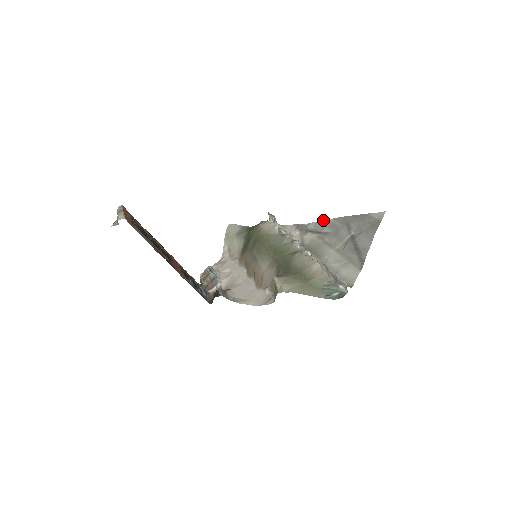
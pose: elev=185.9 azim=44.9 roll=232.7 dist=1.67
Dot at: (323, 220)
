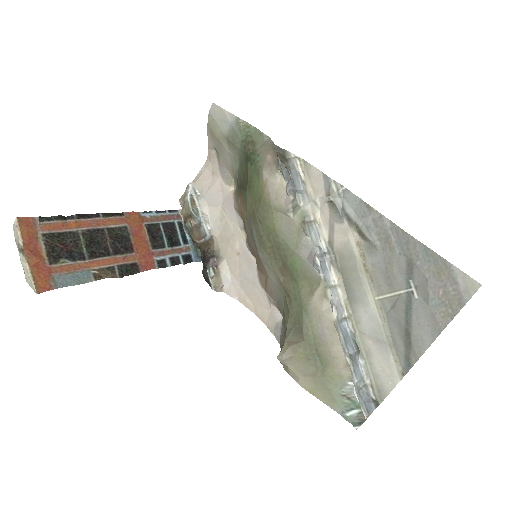
Dot at: (373, 208)
